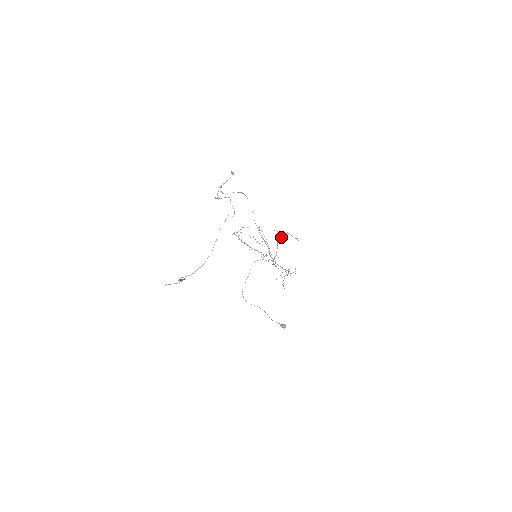
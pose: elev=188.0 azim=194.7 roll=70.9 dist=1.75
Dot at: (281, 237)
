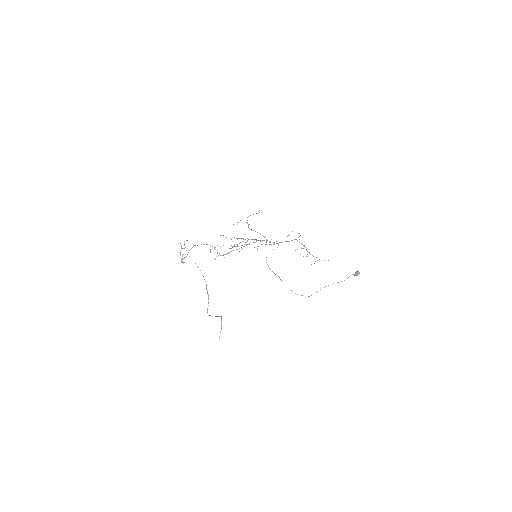
Dot at: occluded
